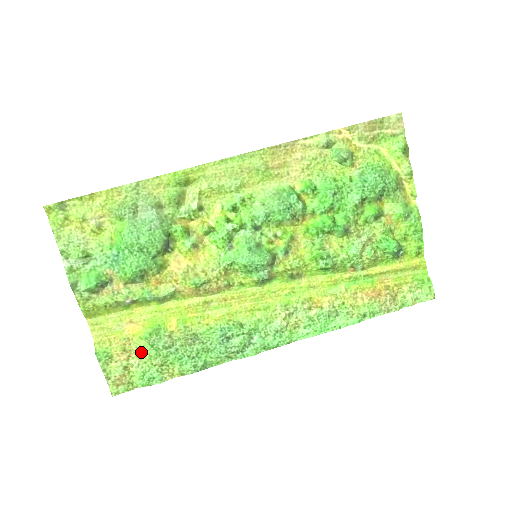
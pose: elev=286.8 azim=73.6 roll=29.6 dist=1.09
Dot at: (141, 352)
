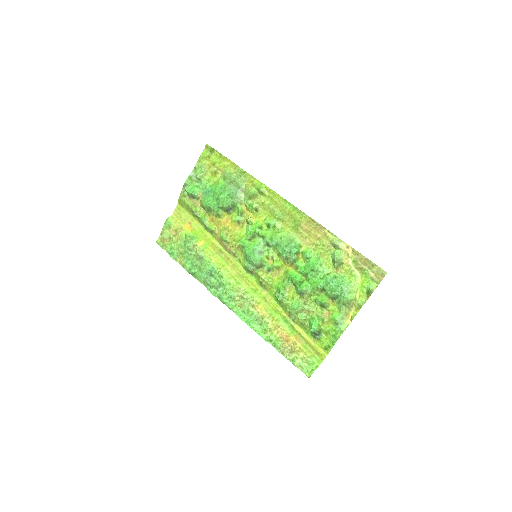
Dot at: (180, 239)
